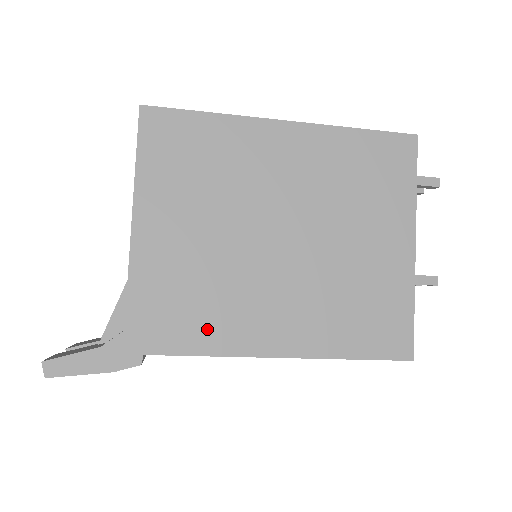
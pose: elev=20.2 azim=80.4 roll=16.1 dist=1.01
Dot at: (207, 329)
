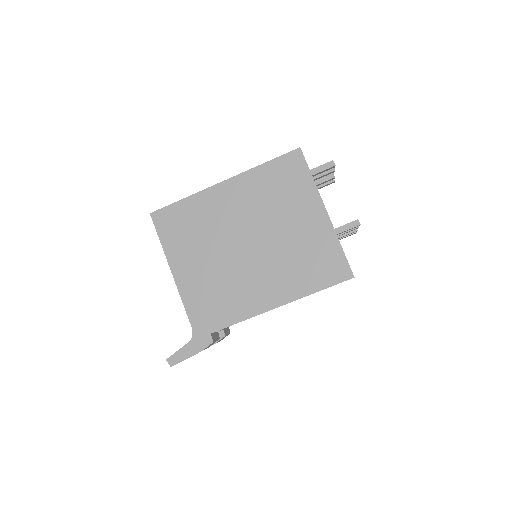
Dot at: (231, 309)
